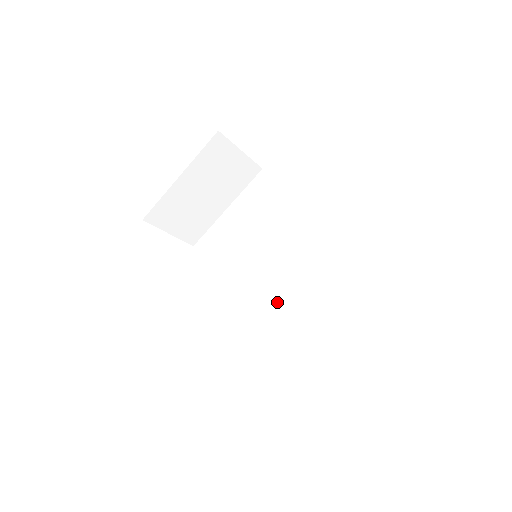
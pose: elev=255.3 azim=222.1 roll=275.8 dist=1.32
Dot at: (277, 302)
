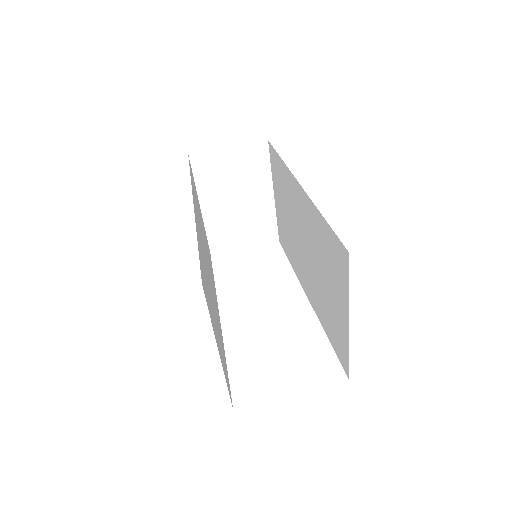
Dot at: (314, 285)
